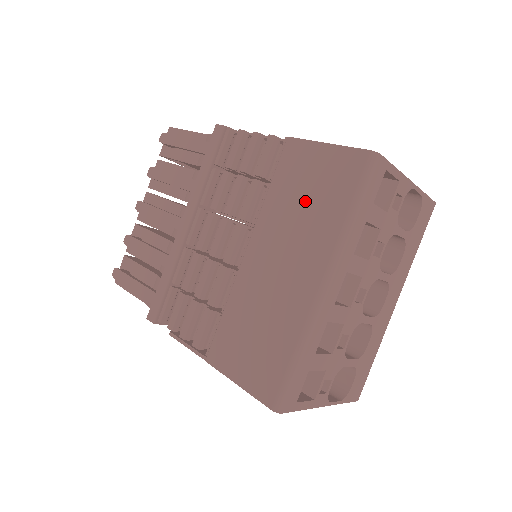
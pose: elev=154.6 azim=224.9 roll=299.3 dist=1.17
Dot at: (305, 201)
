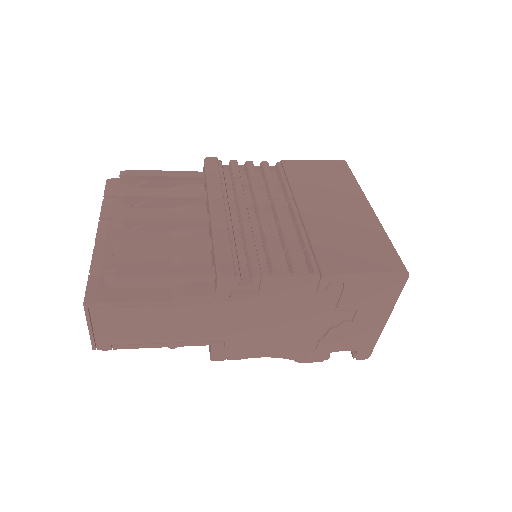
Dot at: (323, 180)
